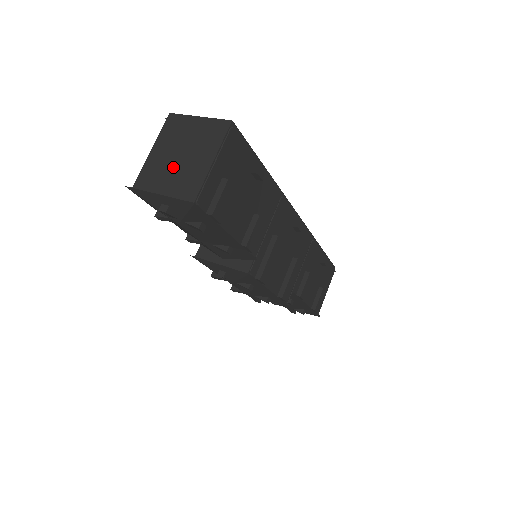
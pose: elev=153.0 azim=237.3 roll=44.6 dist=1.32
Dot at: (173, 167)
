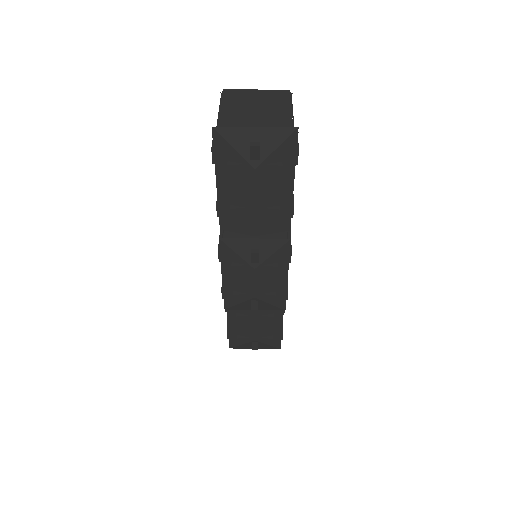
Dot at: (254, 115)
